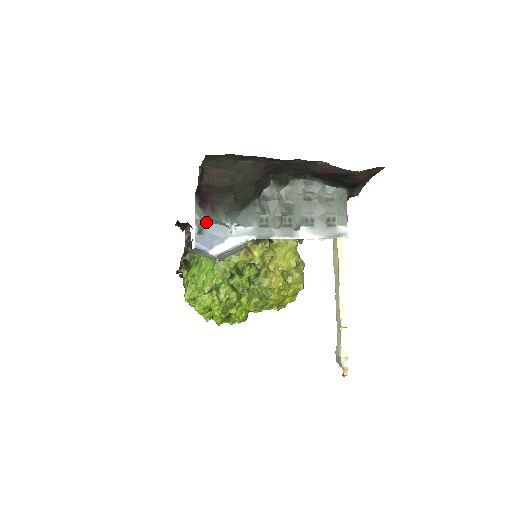
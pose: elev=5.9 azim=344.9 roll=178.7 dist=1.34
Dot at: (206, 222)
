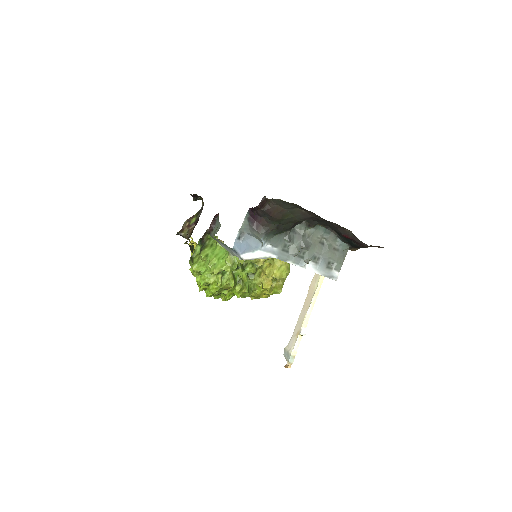
Dot at: (247, 233)
